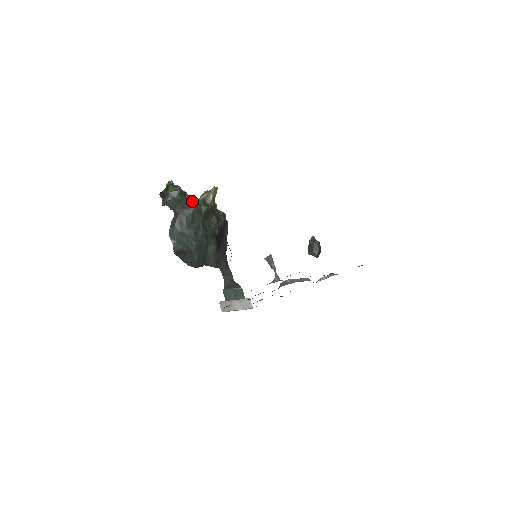
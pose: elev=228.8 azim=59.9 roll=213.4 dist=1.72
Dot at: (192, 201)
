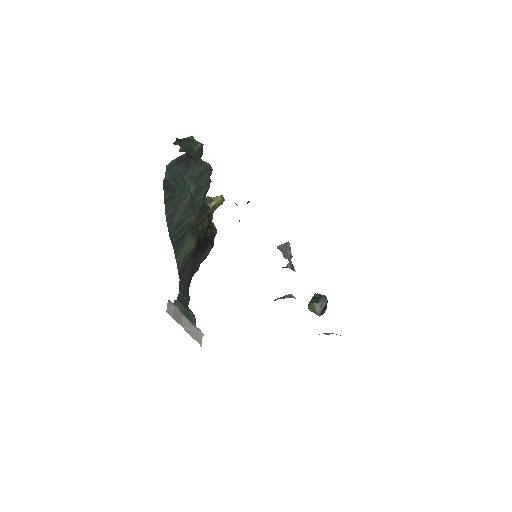
Dot at: occluded
